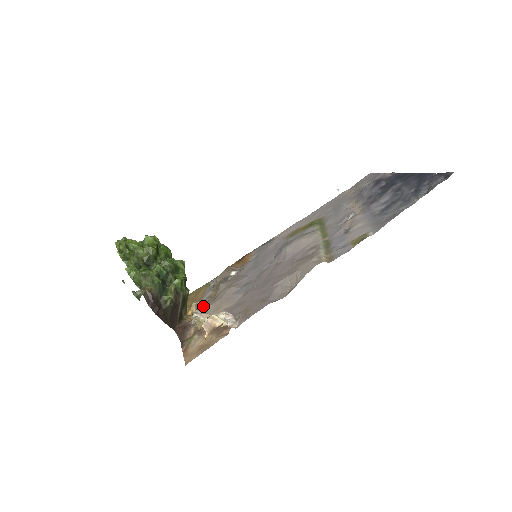
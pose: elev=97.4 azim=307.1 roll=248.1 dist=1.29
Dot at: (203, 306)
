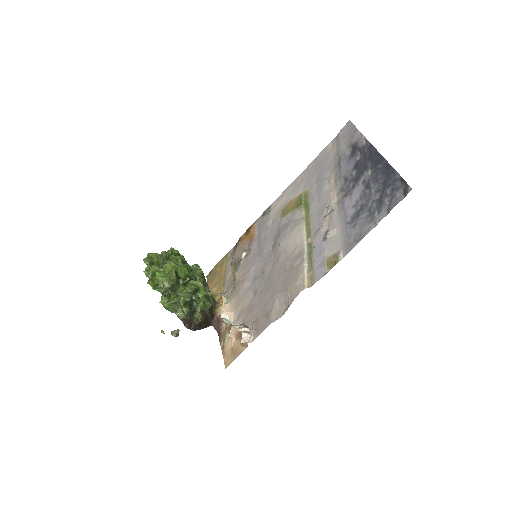
Dot at: (227, 298)
